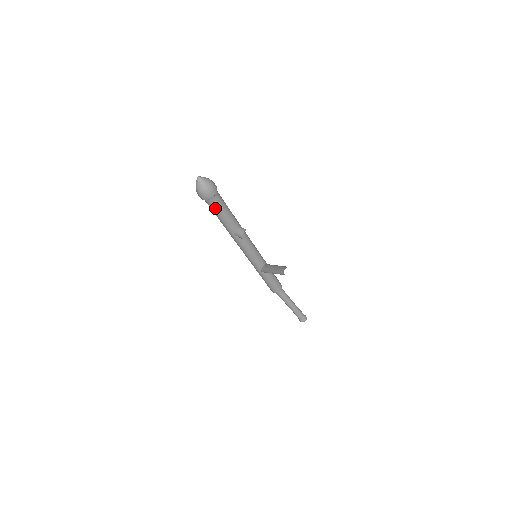
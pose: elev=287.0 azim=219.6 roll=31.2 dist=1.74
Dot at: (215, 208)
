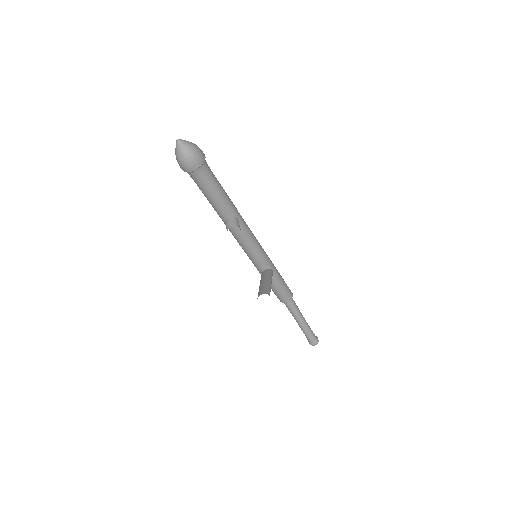
Dot at: (198, 185)
